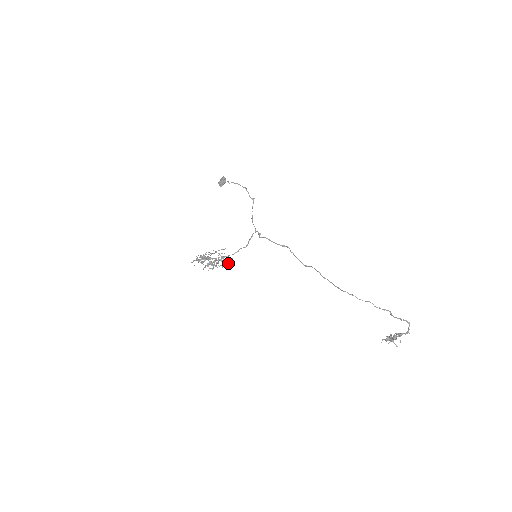
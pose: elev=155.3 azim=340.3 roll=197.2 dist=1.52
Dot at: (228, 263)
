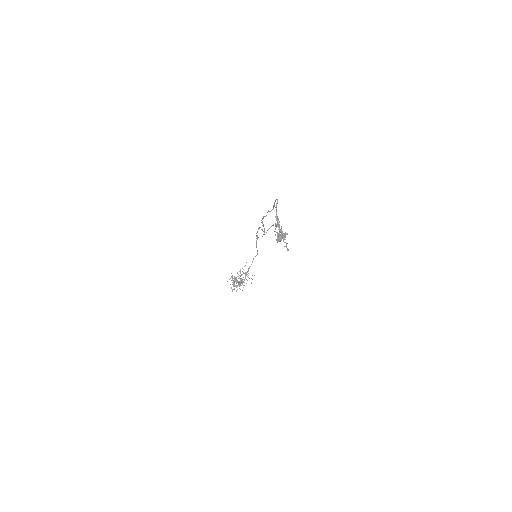
Dot at: occluded
